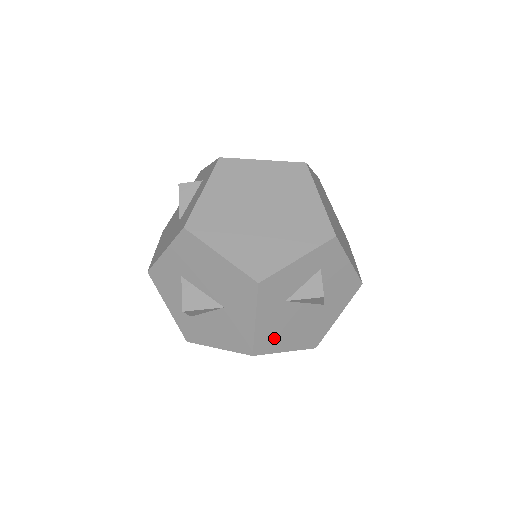
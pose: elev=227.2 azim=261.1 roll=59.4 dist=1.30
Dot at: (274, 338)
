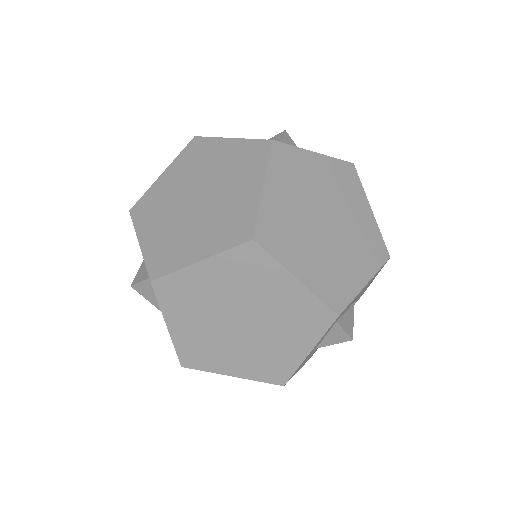
Dot at: occluded
